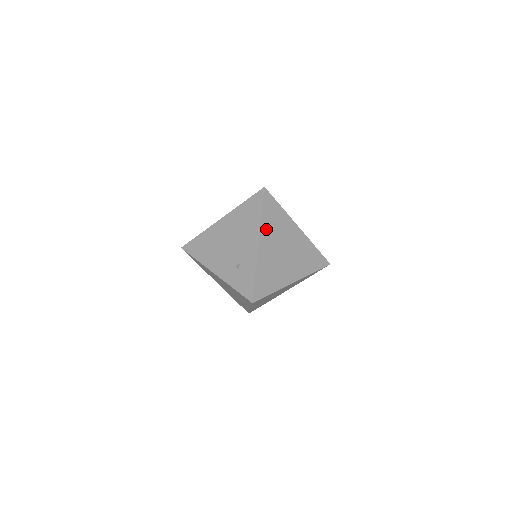
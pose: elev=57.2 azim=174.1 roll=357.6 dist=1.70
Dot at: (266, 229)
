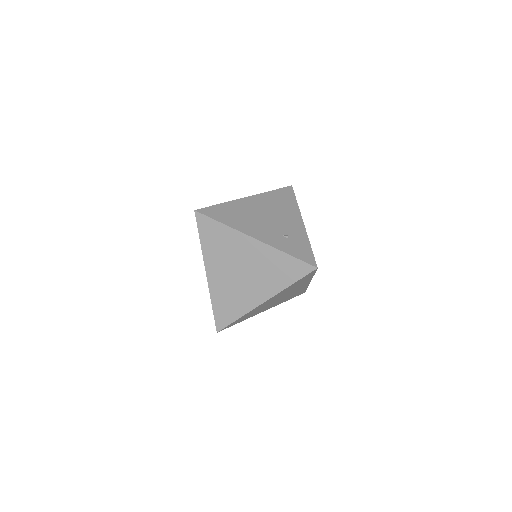
Dot at: occluded
